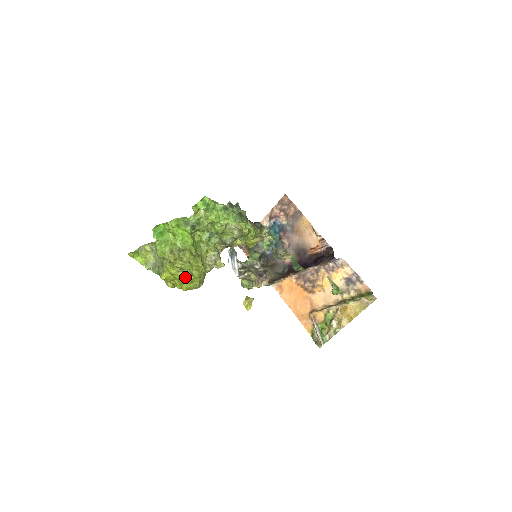
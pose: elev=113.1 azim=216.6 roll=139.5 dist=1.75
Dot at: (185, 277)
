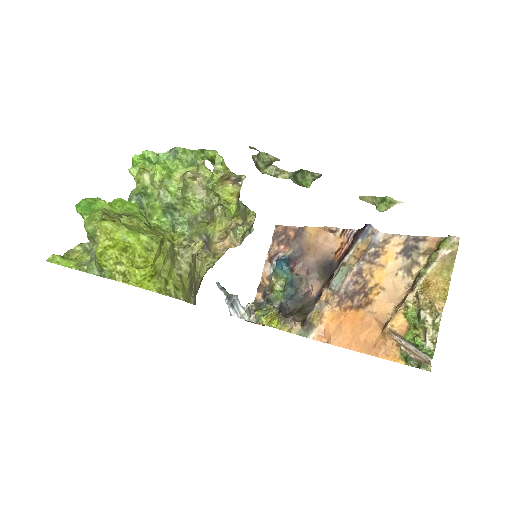
Dot at: (133, 236)
